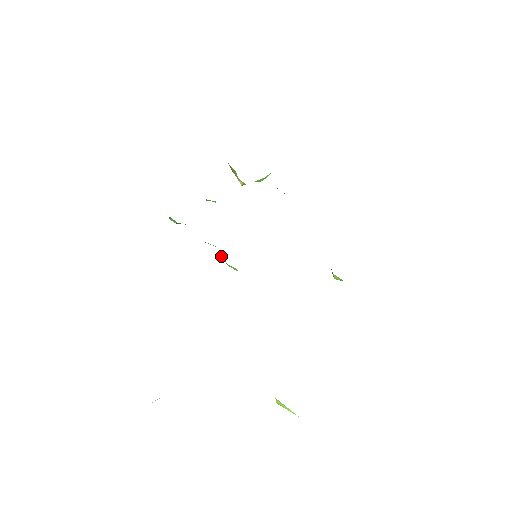
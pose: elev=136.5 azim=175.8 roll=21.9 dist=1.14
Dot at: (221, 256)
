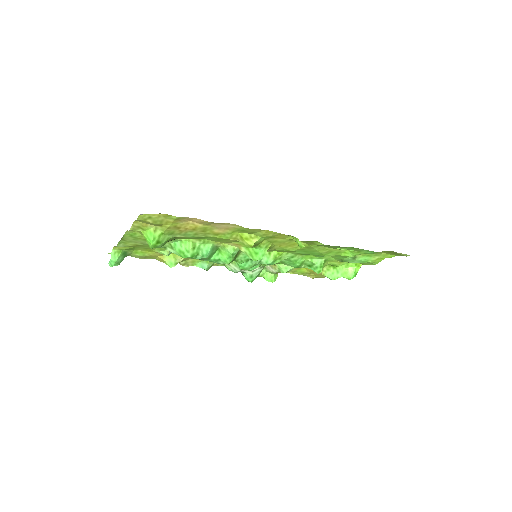
Dot at: occluded
